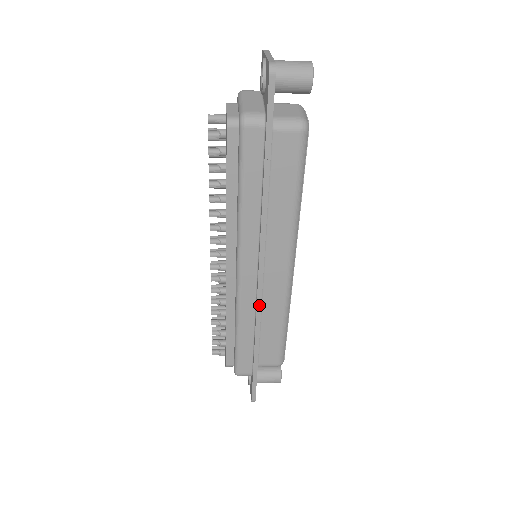
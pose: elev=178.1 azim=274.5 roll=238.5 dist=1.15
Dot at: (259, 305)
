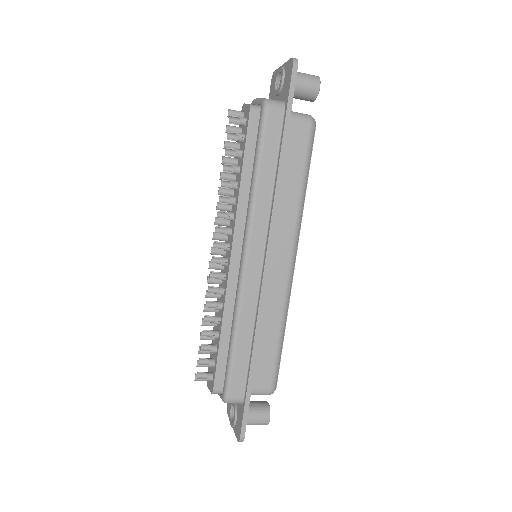
Dot at: (262, 299)
